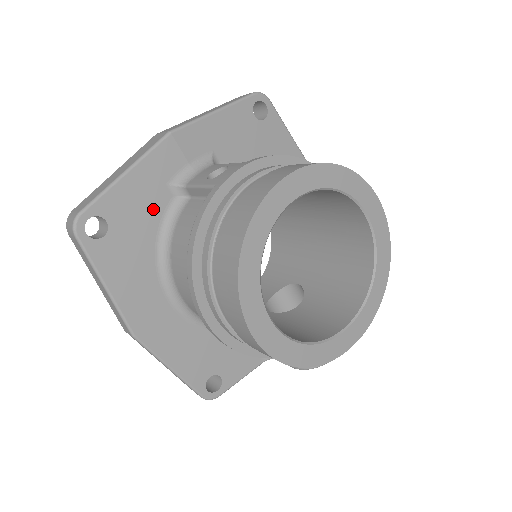
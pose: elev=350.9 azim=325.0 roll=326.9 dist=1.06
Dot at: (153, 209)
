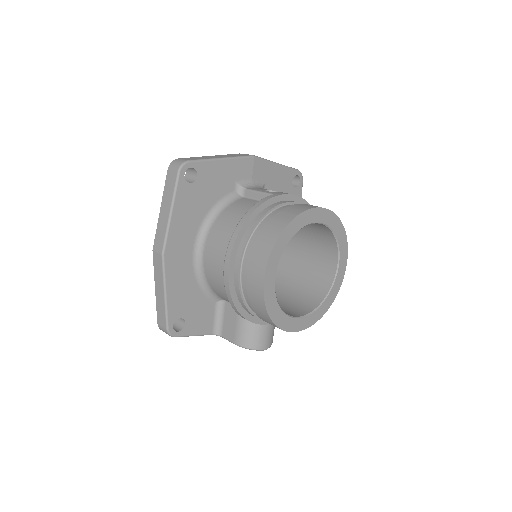
Dot at: (221, 189)
